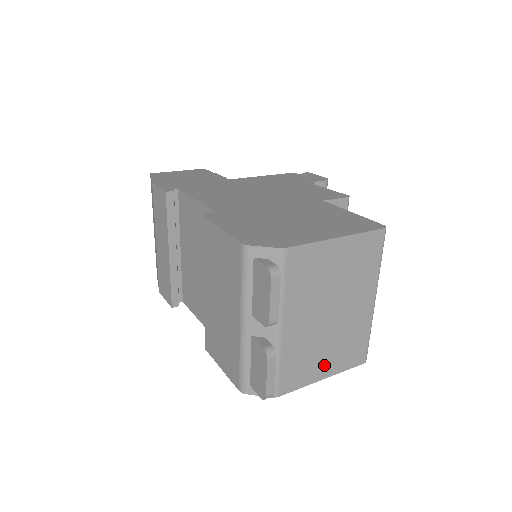
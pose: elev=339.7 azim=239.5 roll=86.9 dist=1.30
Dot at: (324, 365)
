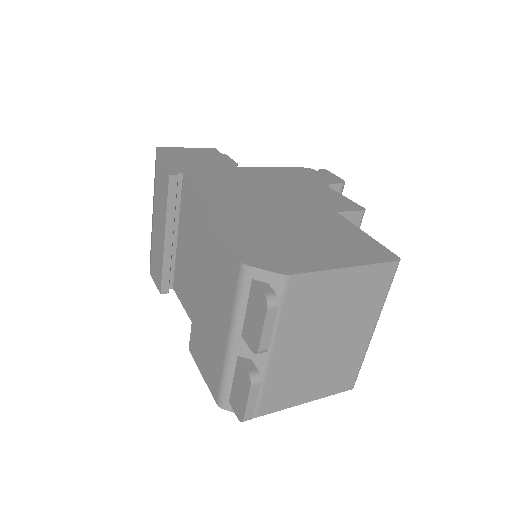
Dot at: (309, 390)
